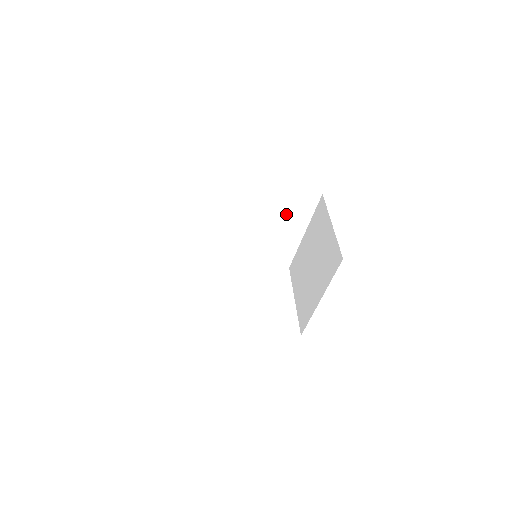
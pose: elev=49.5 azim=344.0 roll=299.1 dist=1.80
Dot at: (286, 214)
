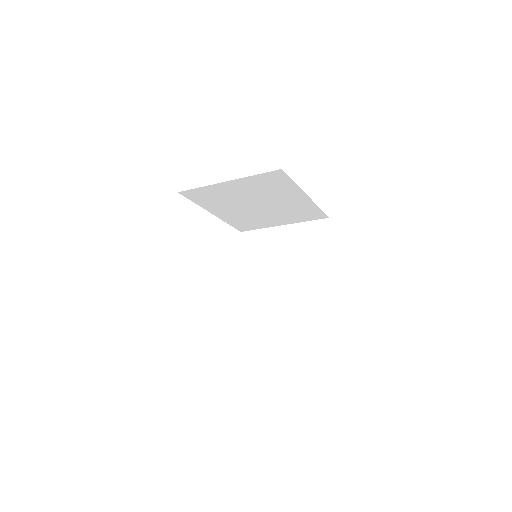
Dot at: (289, 213)
